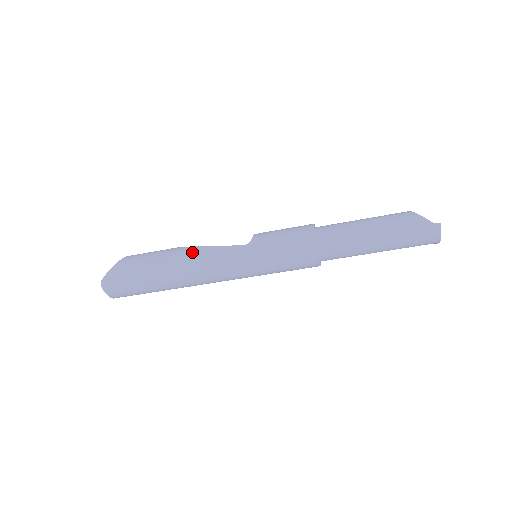
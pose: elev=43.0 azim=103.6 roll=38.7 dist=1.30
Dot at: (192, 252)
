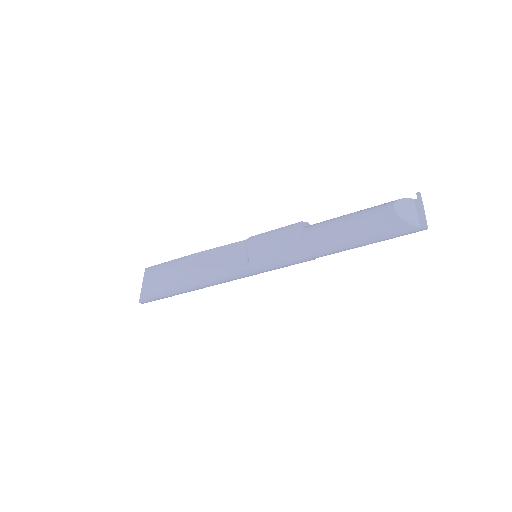
Dot at: (201, 277)
